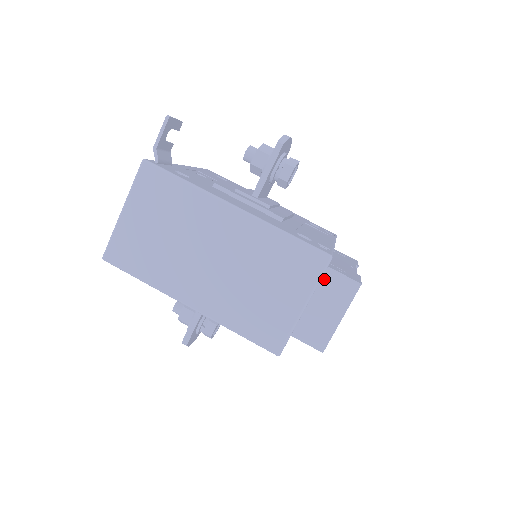
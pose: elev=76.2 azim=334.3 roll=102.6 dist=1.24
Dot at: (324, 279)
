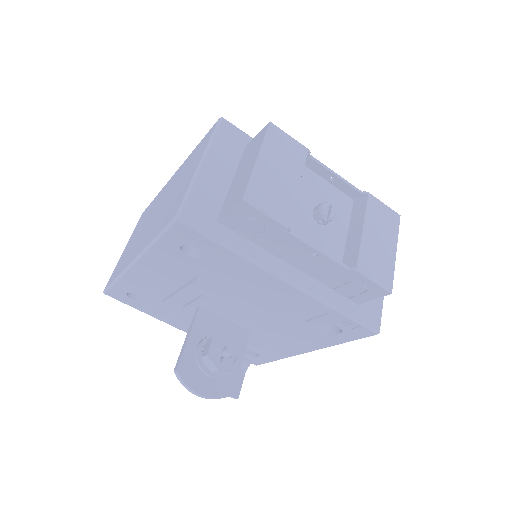
Dot at: (243, 155)
